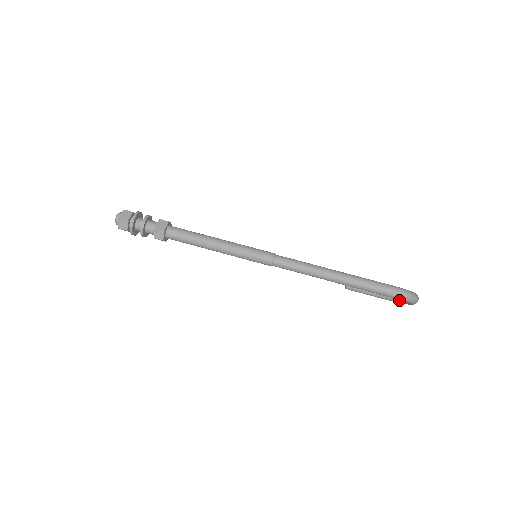
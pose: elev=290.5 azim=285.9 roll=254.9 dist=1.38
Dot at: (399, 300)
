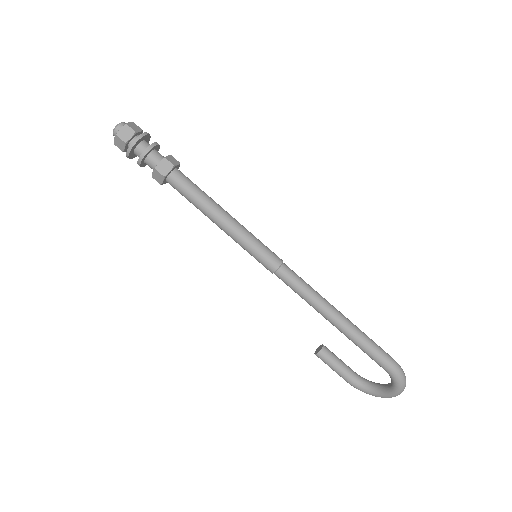
Dot at: (373, 389)
